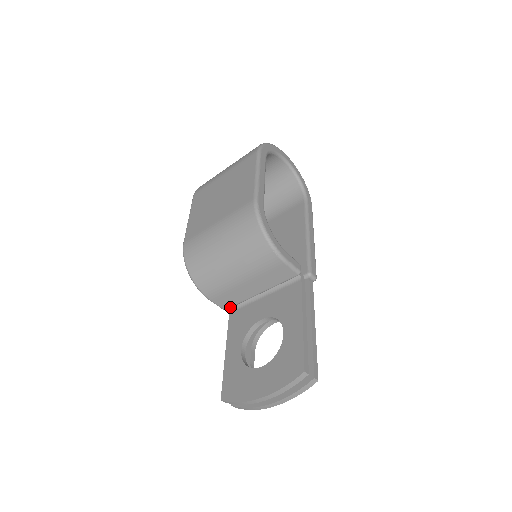
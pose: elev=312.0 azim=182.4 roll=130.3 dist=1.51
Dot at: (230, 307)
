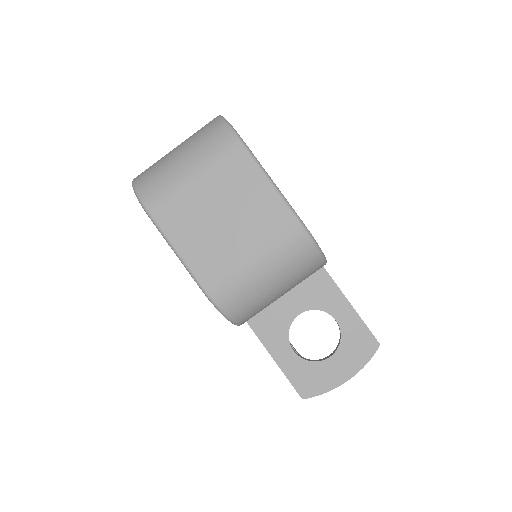
Dot at: occluded
